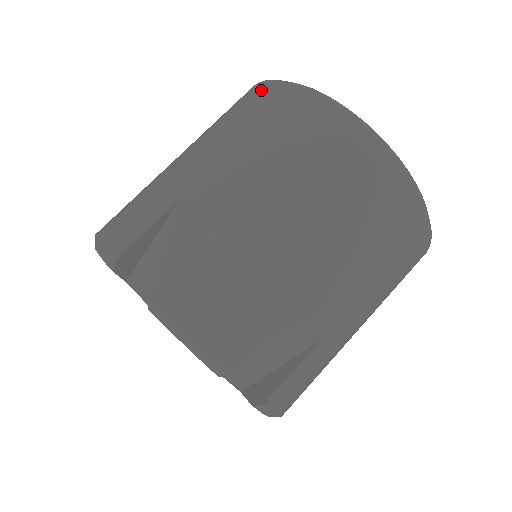
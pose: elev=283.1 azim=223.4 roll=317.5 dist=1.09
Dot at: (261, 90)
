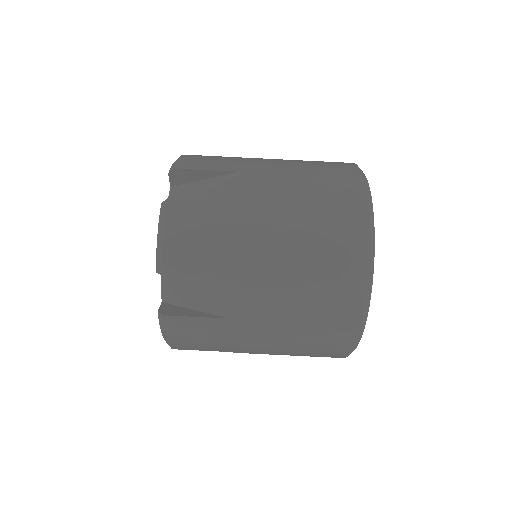
Dot at: (355, 250)
